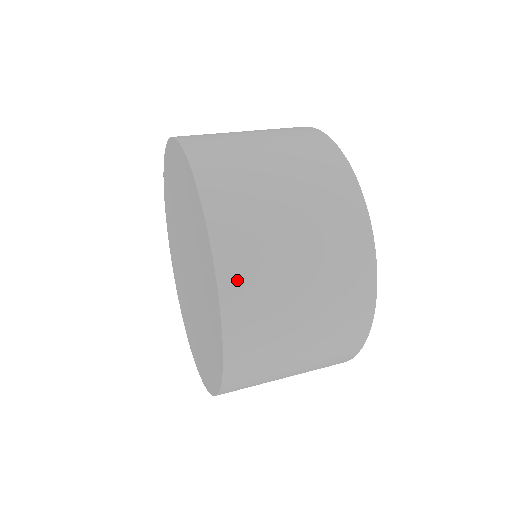
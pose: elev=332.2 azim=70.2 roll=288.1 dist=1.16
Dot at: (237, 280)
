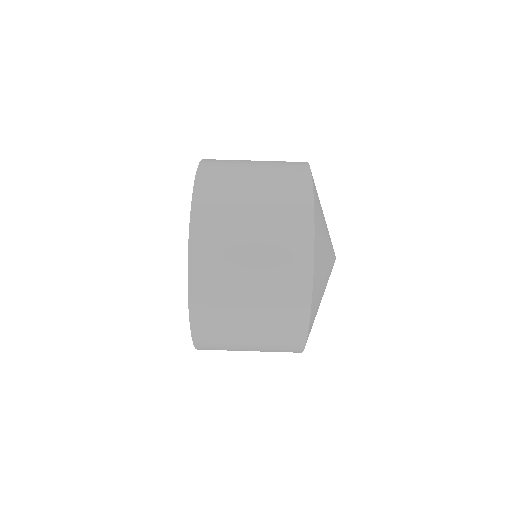
Dot at: (202, 304)
